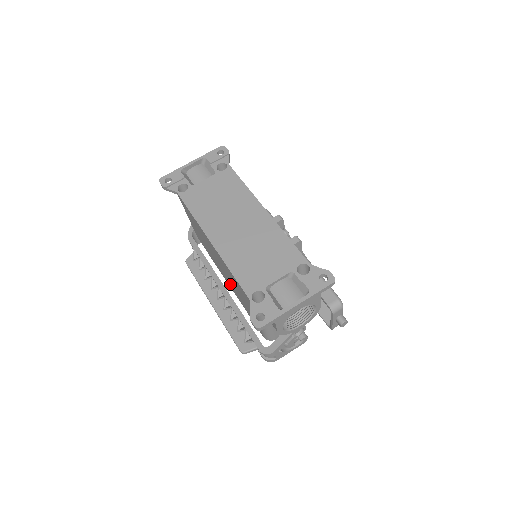
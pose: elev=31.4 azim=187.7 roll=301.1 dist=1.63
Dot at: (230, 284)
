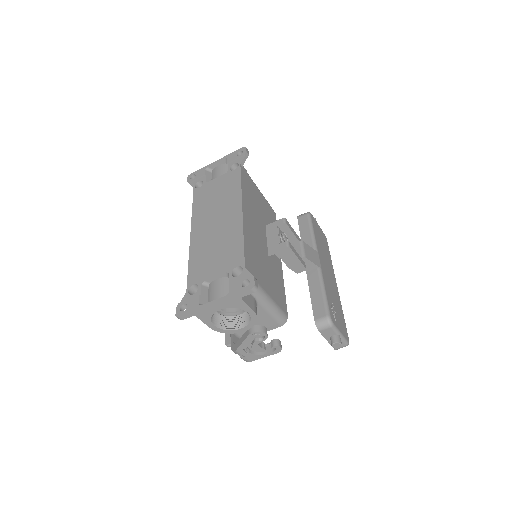
Dot at: occluded
